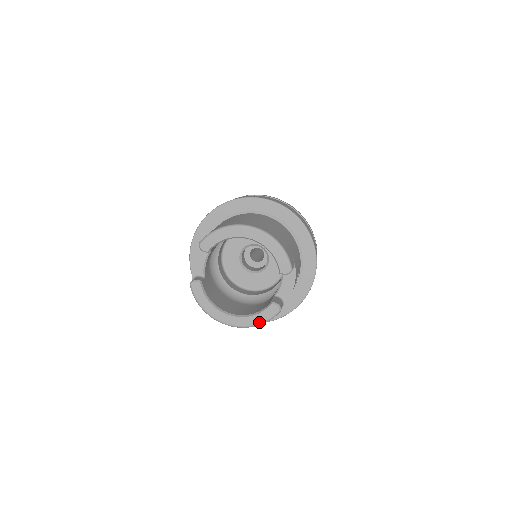
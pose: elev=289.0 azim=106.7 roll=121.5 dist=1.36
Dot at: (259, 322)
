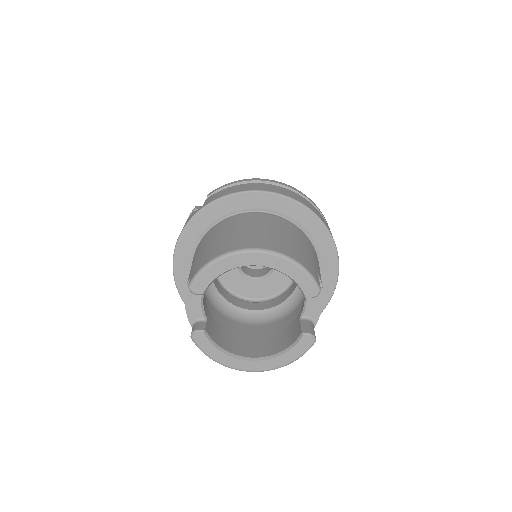
Dot at: (291, 360)
